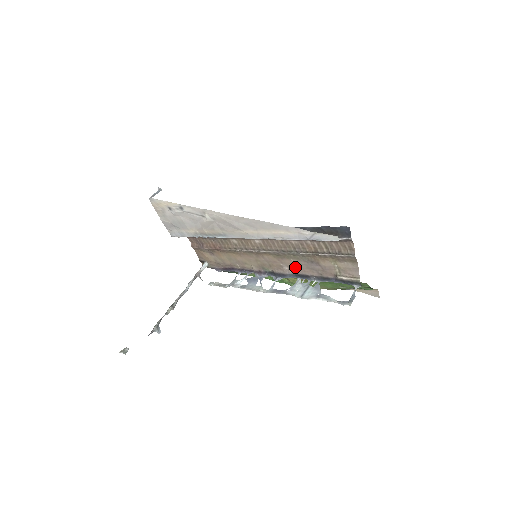
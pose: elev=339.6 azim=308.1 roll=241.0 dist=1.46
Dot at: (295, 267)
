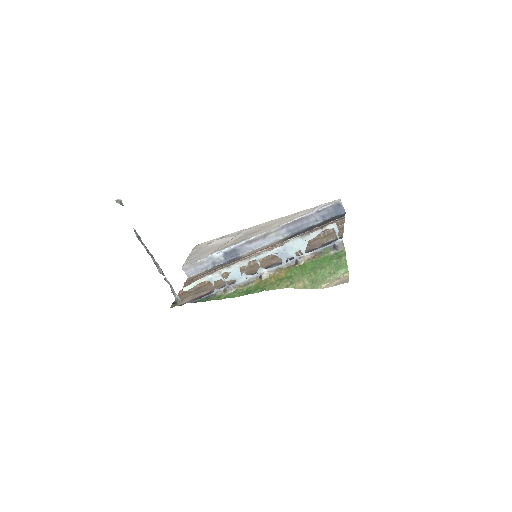
Dot at: occluded
